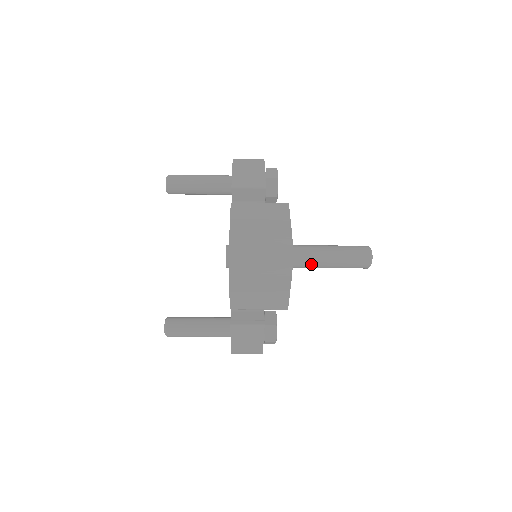
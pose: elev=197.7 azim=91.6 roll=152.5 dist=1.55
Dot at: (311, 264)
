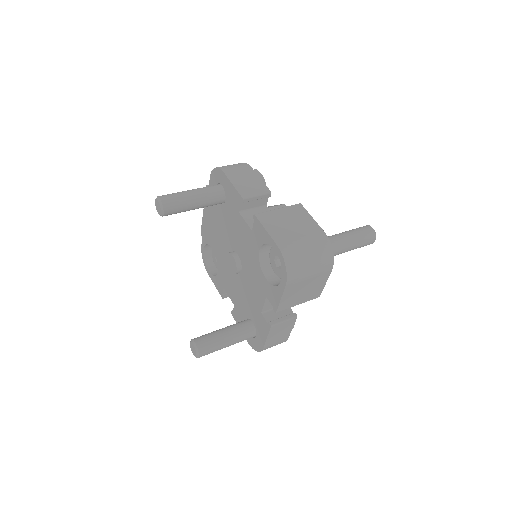
Dot at: (336, 253)
